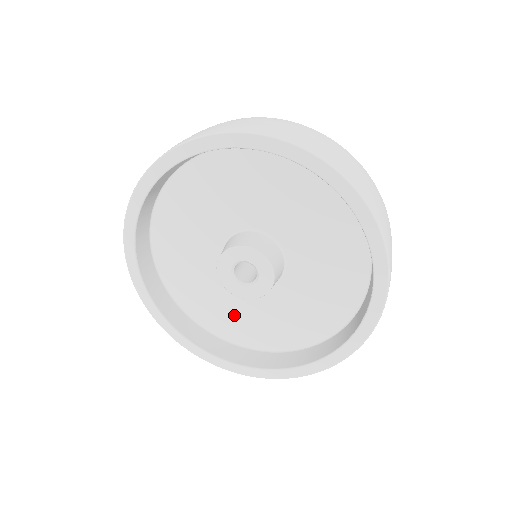
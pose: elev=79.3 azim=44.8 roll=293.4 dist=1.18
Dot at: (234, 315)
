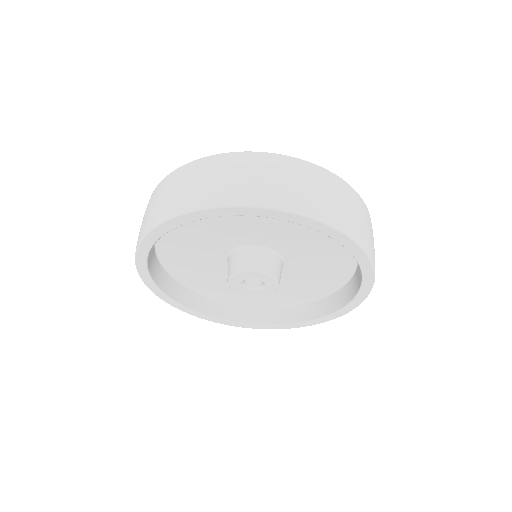
Dot at: (229, 288)
